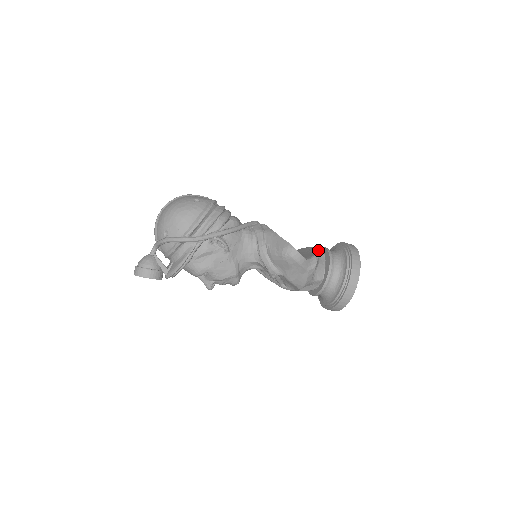
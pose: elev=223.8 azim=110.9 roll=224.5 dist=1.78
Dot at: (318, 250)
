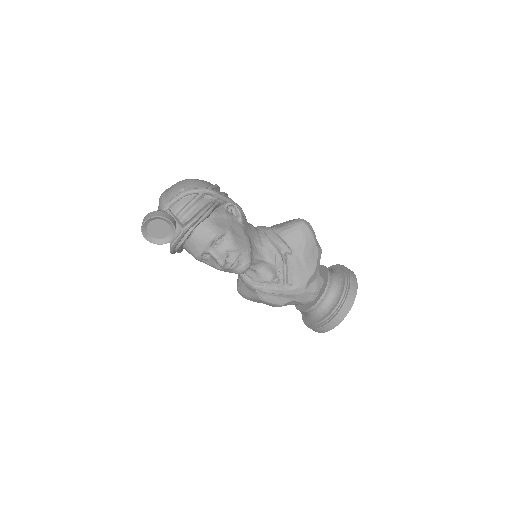
Dot at: occluded
